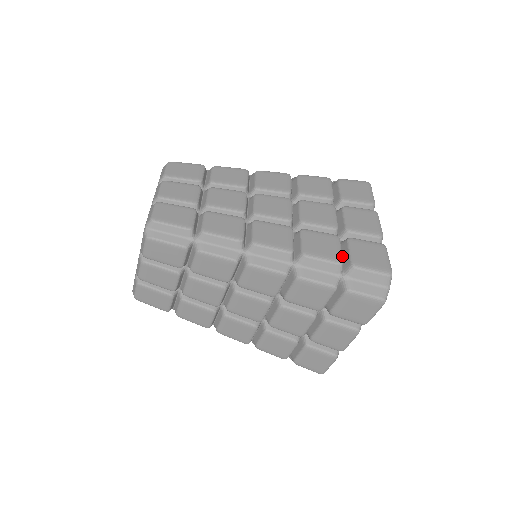
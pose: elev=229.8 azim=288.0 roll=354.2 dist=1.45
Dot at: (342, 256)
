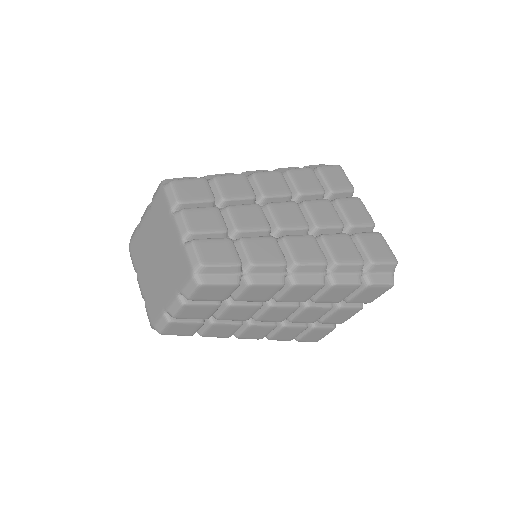
Dot at: occluded
